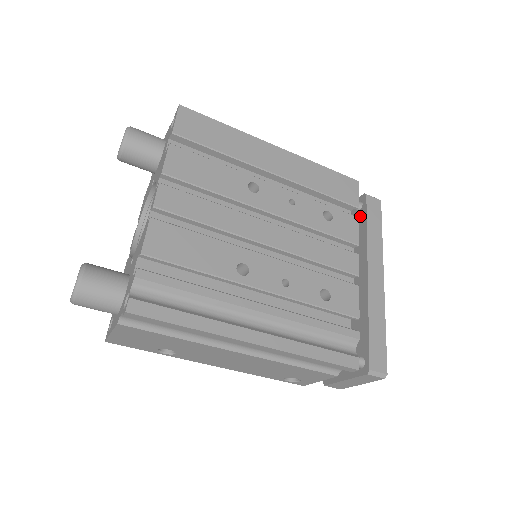
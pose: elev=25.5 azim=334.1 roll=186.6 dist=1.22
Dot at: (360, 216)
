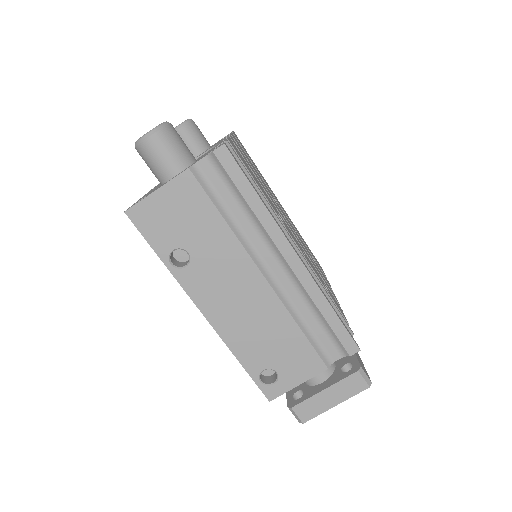
Dot at: occluded
